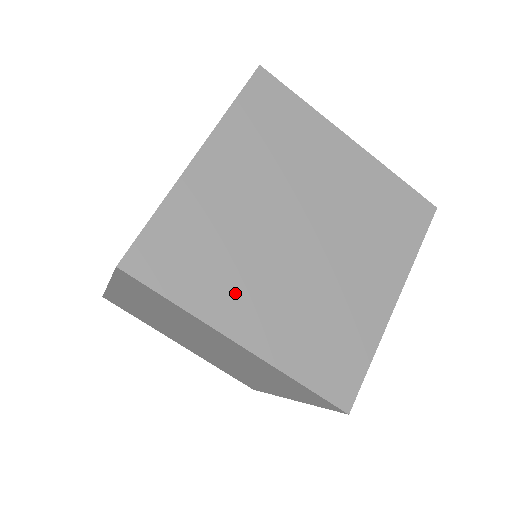
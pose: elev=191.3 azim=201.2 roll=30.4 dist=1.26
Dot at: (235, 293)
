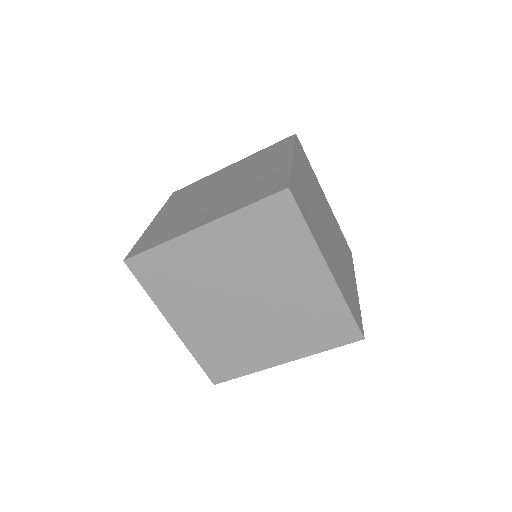
Dot at: (321, 239)
